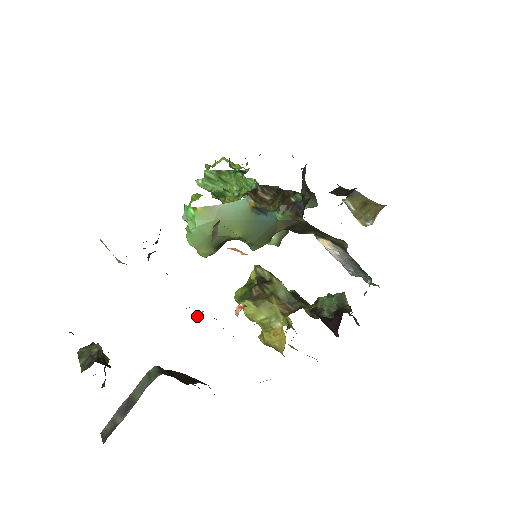
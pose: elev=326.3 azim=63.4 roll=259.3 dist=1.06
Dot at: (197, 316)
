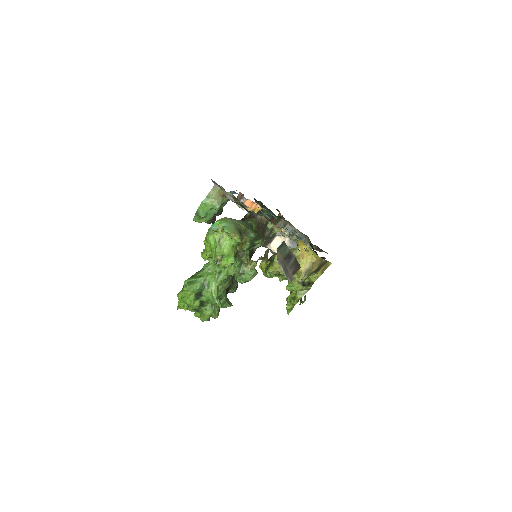
Dot at: (268, 226)
